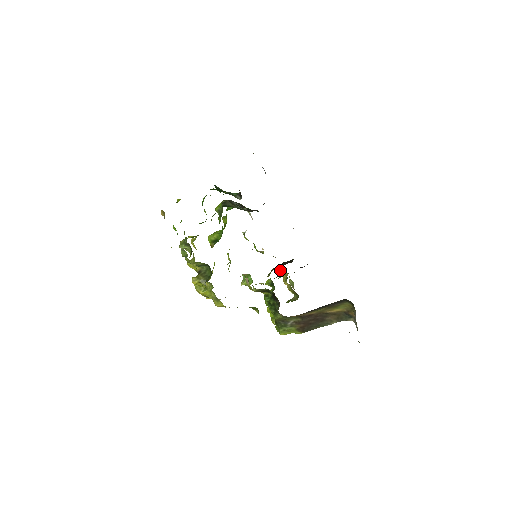
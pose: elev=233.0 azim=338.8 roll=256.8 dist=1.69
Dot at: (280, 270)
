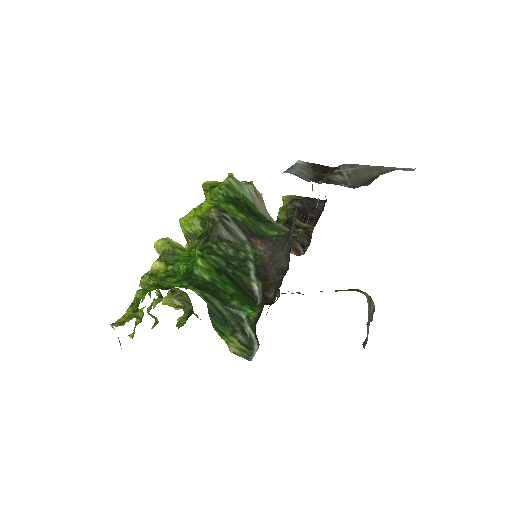
Dot at: (283, 217)
